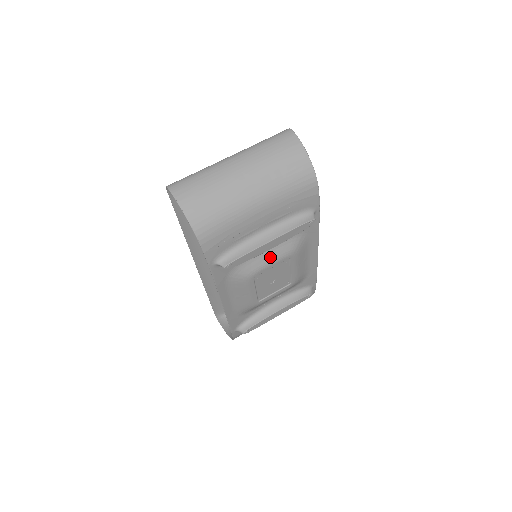
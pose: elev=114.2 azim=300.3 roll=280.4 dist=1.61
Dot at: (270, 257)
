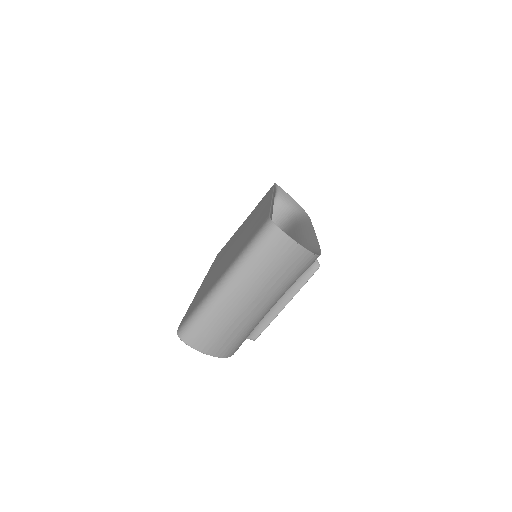
Dot at: occluded
